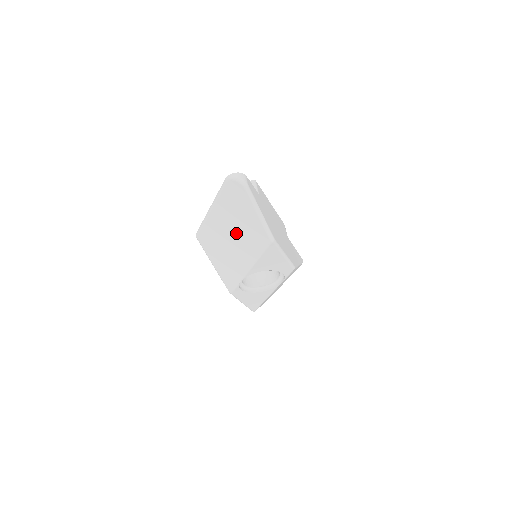
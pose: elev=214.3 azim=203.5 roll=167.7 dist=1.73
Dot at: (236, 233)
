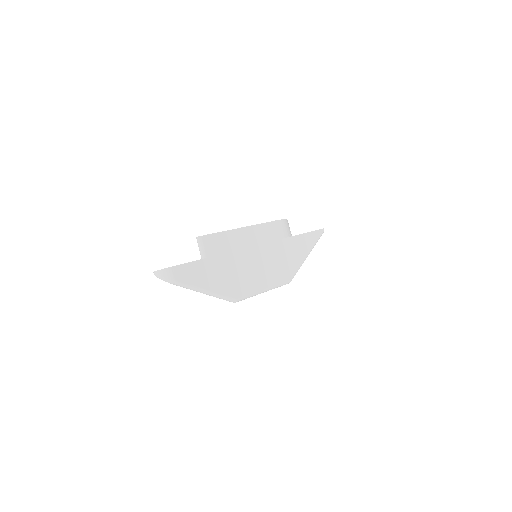
Dot at: occluded
